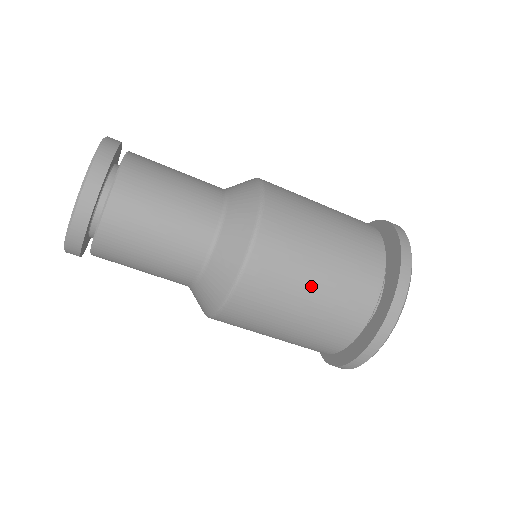
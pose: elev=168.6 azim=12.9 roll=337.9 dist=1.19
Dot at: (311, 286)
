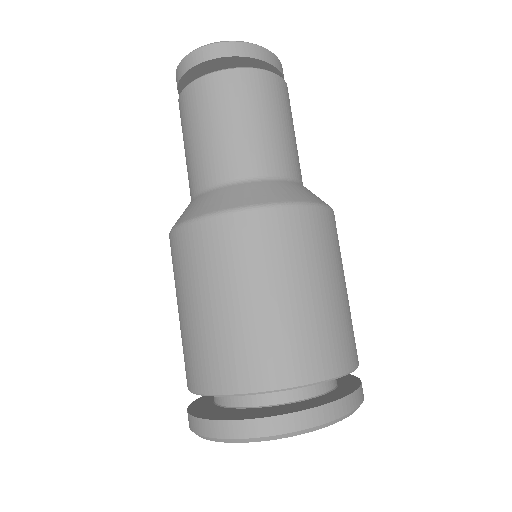
Dot at: (344, 284)
